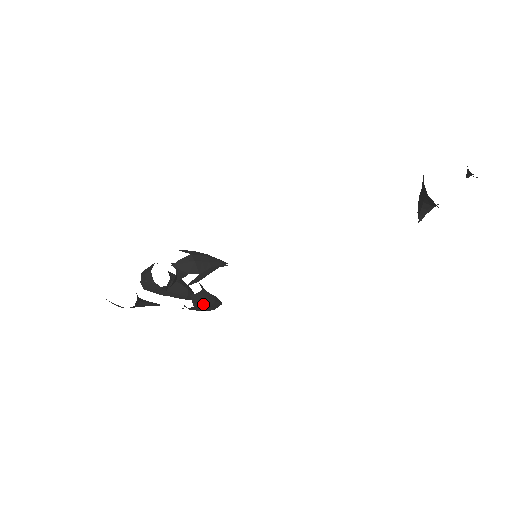
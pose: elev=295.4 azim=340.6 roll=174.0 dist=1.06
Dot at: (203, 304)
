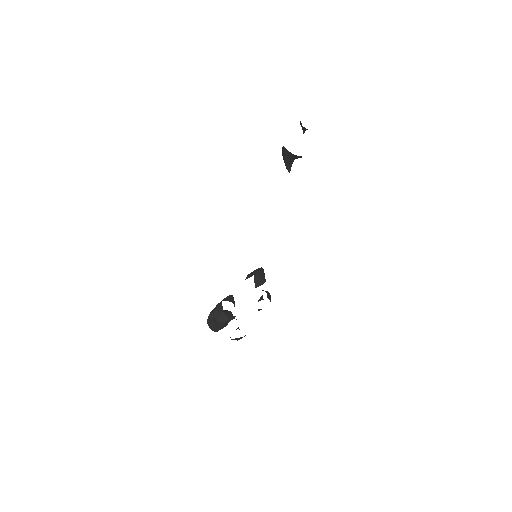
Dot at: (270, 298)
